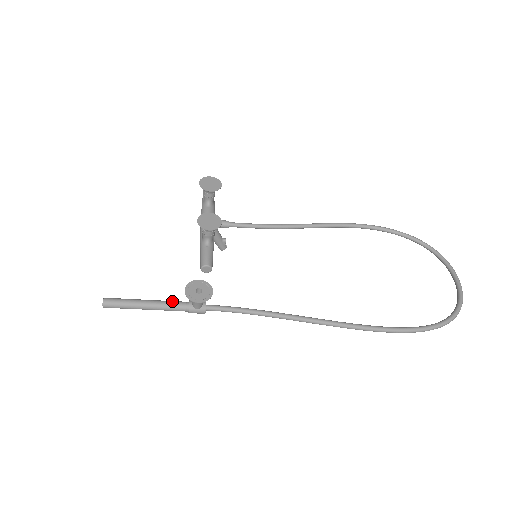
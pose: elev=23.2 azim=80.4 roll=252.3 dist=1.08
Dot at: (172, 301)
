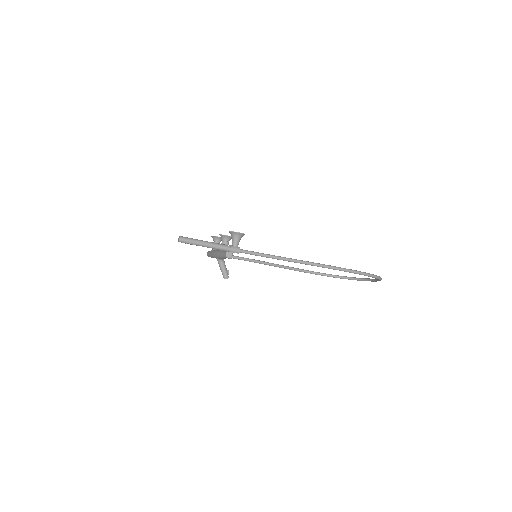
Dot at: (219, 244)
